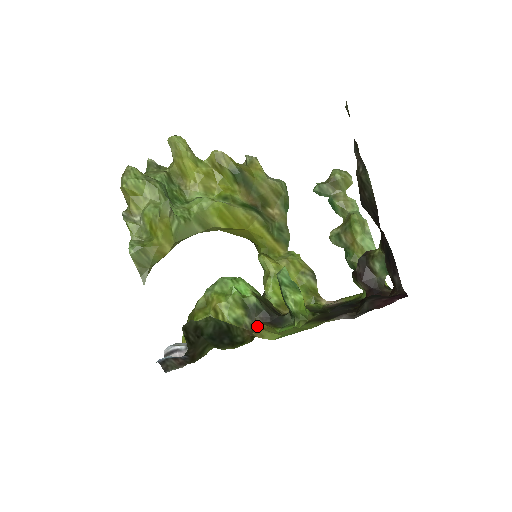
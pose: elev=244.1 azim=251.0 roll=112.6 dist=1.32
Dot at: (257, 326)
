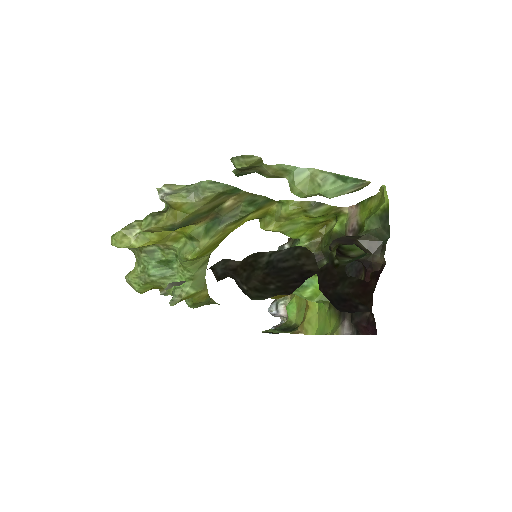
Dot at: occluded
